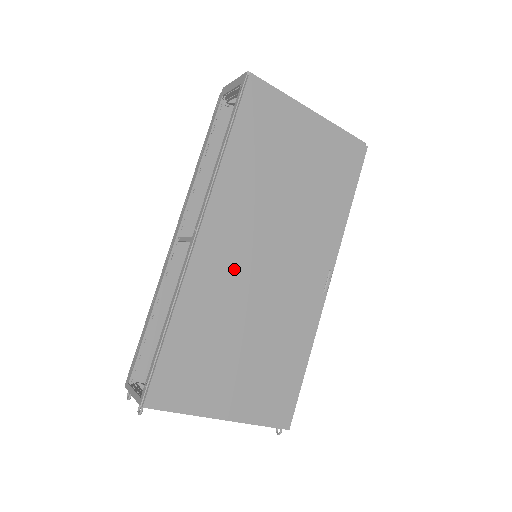
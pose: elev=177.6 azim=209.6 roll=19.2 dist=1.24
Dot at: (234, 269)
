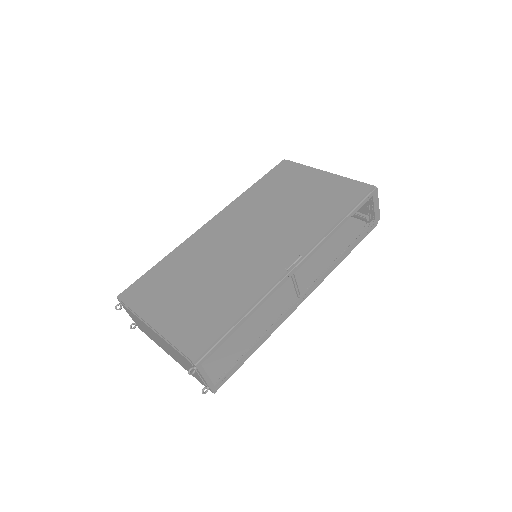
Dot at: (219, 241)
